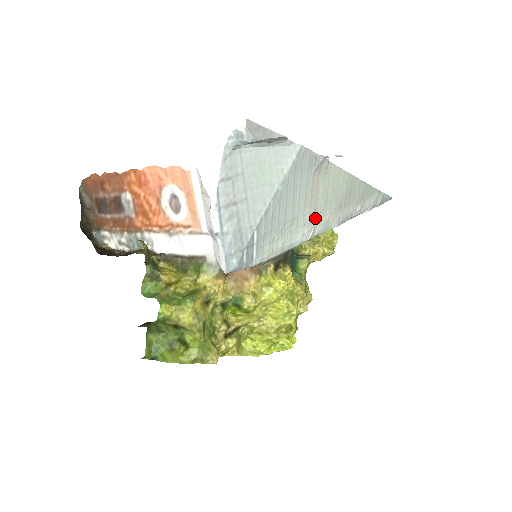
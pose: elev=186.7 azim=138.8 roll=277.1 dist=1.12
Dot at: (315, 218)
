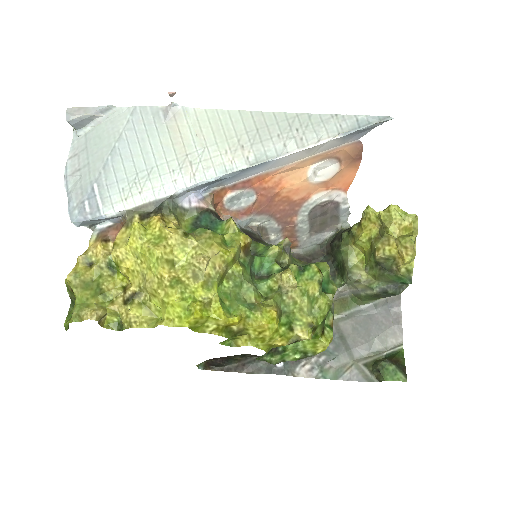
Dot at: (191, 163)
